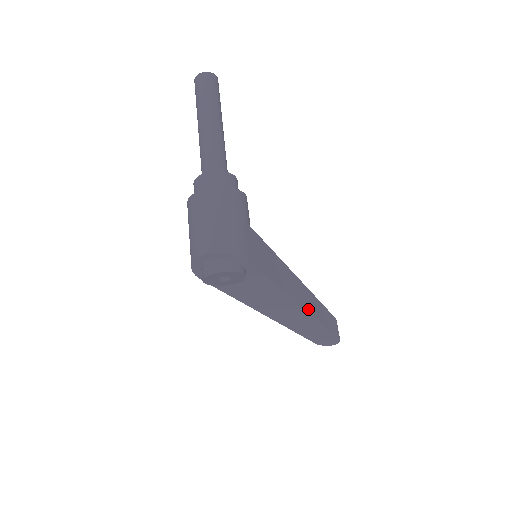
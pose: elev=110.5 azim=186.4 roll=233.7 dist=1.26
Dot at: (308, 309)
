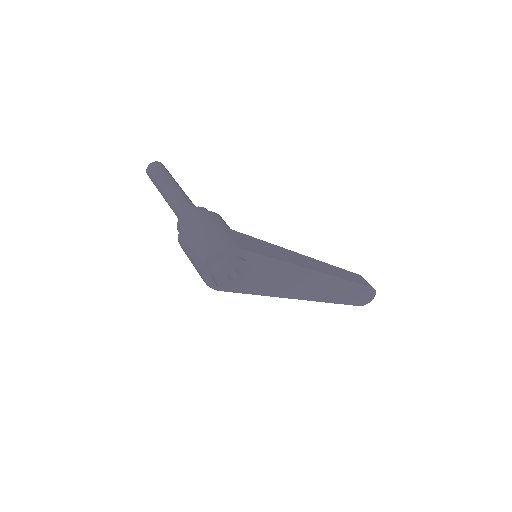
Dot at: (322, 271)
